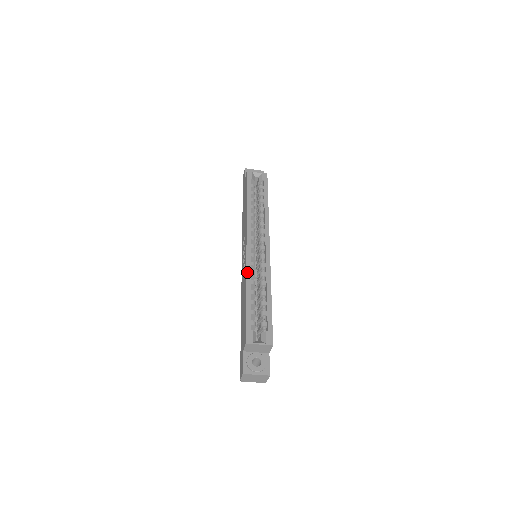
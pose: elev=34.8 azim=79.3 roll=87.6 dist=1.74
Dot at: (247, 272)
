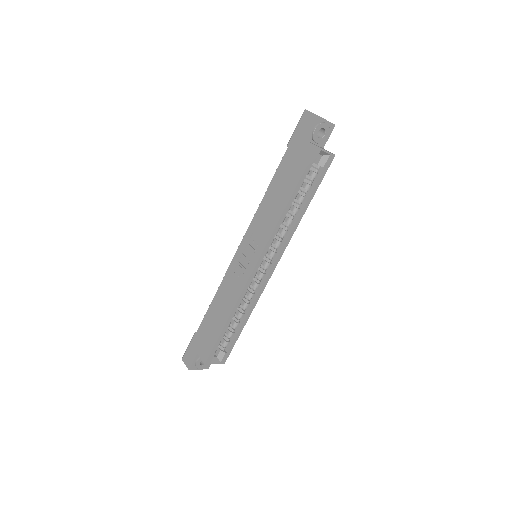
Dot at: (240, 298)
